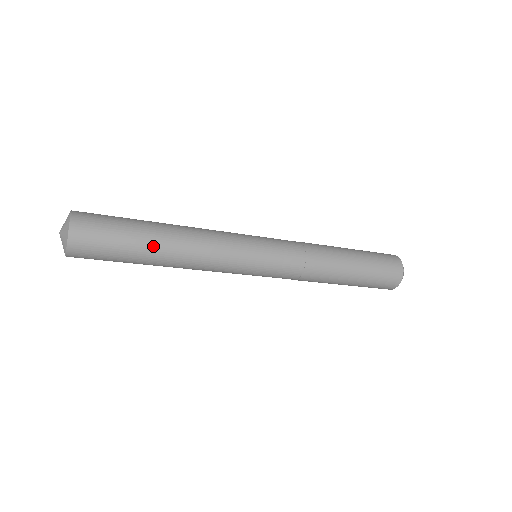
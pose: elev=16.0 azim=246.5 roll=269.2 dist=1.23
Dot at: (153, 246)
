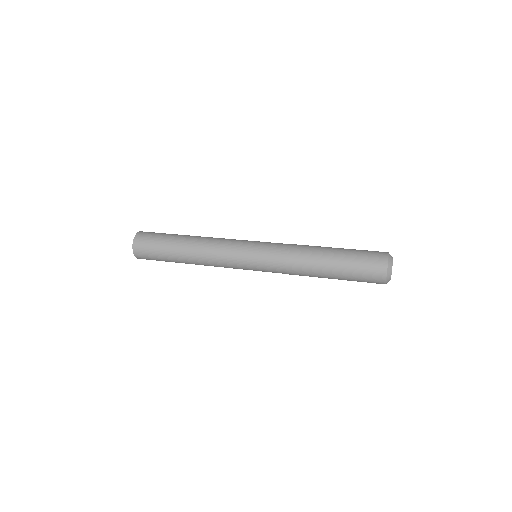
Dot at: (178, 256)
